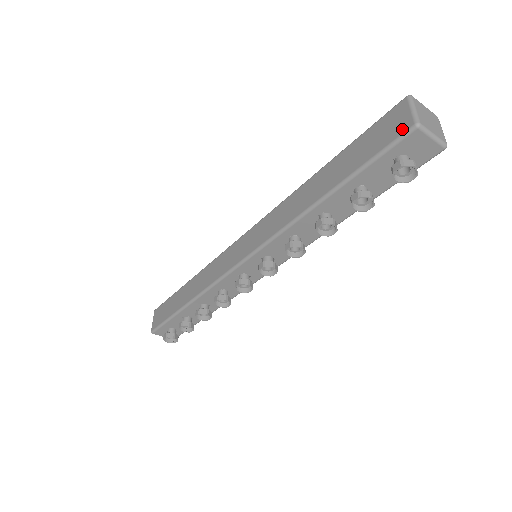
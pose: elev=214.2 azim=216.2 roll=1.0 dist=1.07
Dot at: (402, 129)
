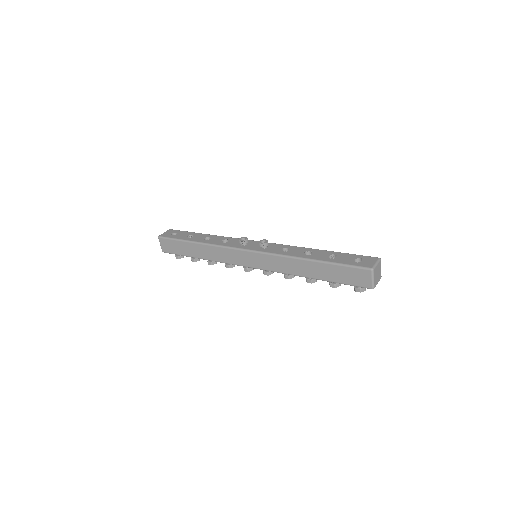
Dot at: (365, 286)
